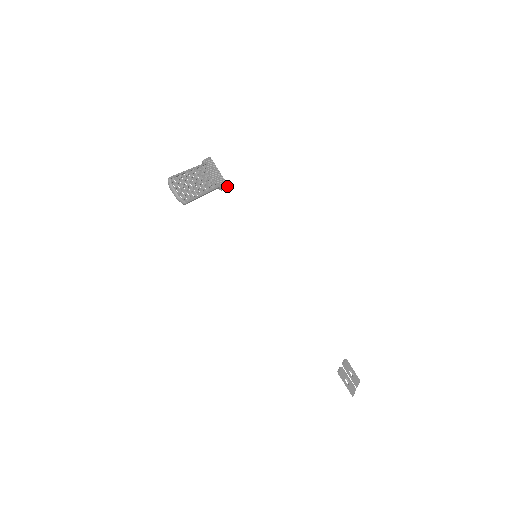
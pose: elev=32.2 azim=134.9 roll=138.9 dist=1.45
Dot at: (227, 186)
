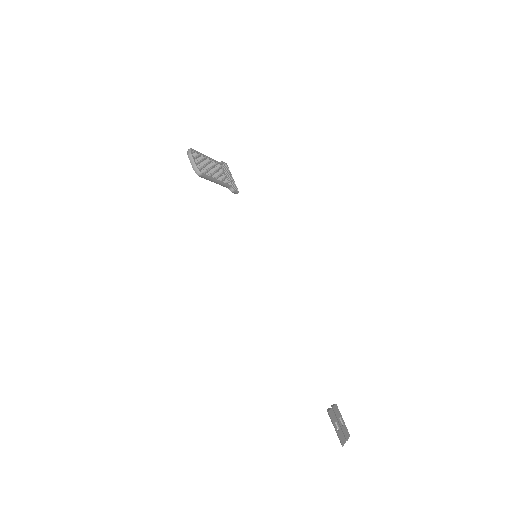
Dot at: (238, 191)
